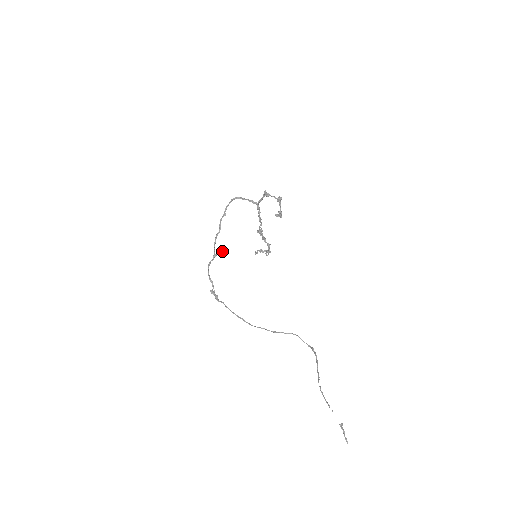
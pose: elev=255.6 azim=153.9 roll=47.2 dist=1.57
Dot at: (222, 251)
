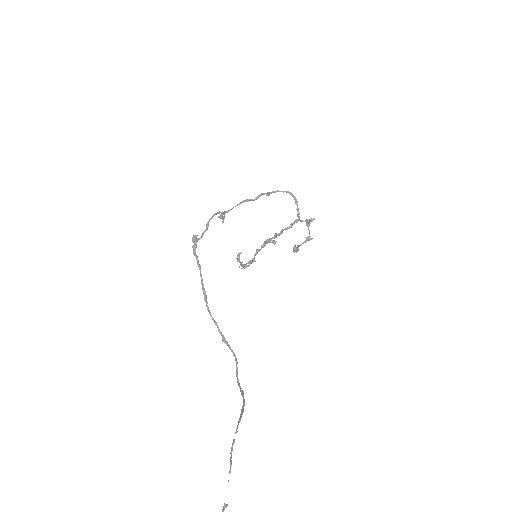
Dot at: occluded
